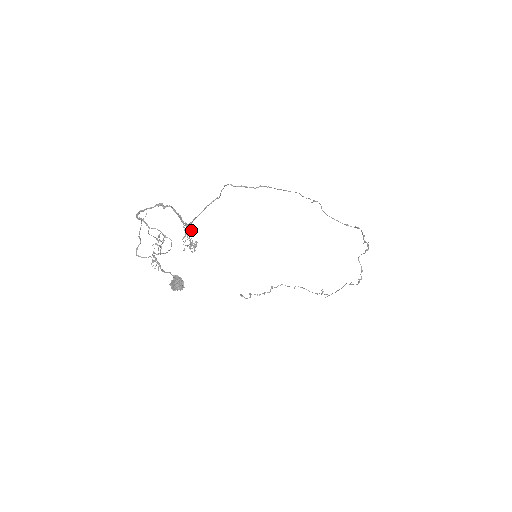
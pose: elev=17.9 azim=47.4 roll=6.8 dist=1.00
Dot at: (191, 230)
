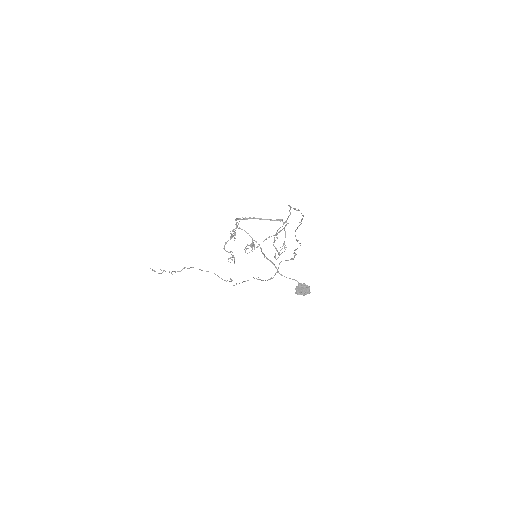
Dot at: occluded
